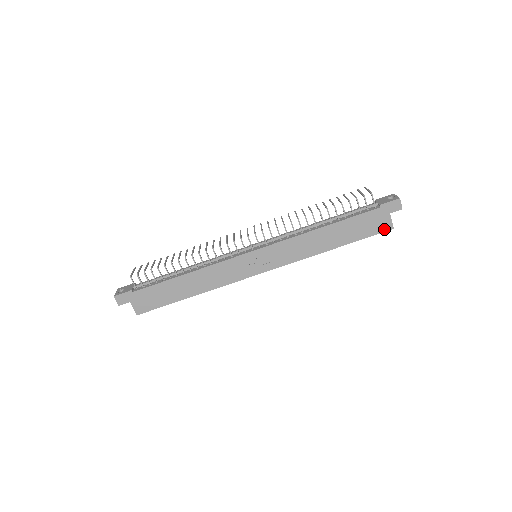
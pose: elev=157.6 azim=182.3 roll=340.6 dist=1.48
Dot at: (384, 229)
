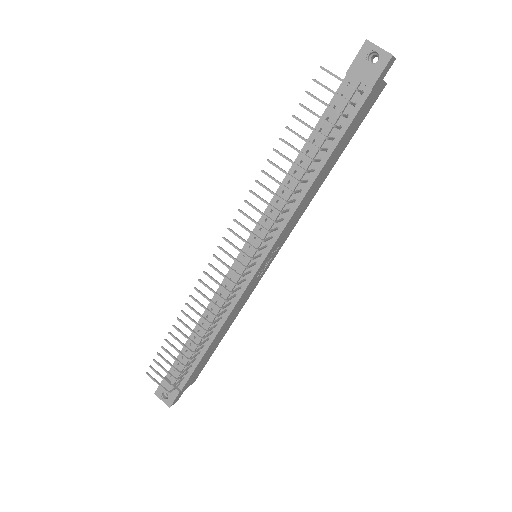
Dot at: (377, 97)
